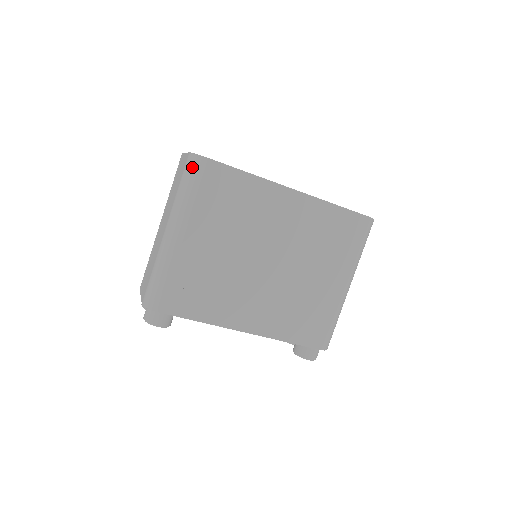
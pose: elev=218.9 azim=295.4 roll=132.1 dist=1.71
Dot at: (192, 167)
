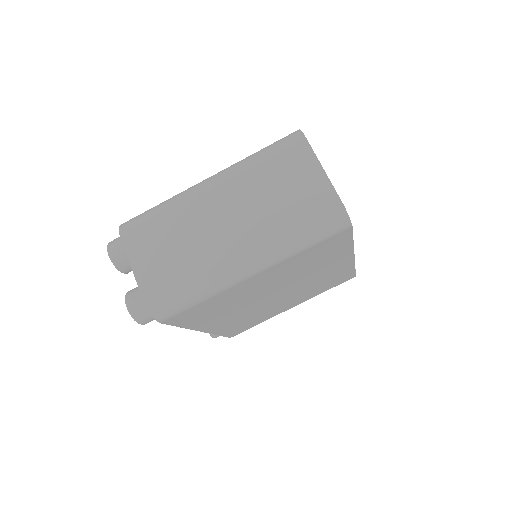
Dot at: (332, 225)
